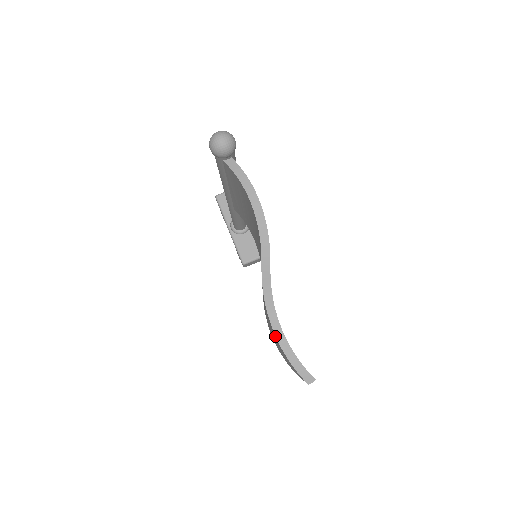
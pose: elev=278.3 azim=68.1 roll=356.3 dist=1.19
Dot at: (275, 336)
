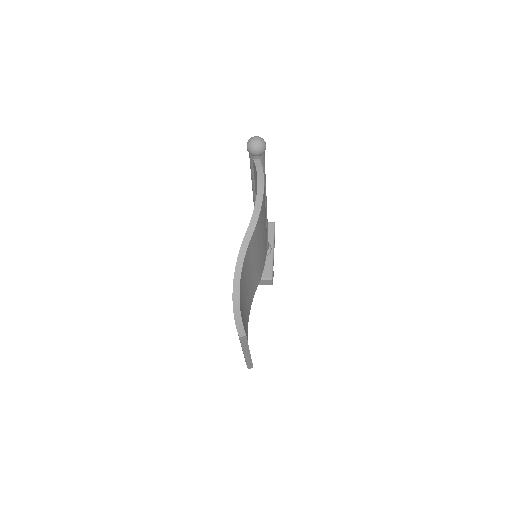
Dot at: (233, 293)
